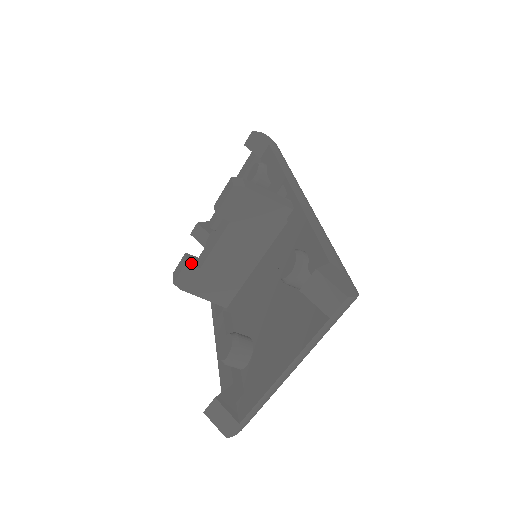
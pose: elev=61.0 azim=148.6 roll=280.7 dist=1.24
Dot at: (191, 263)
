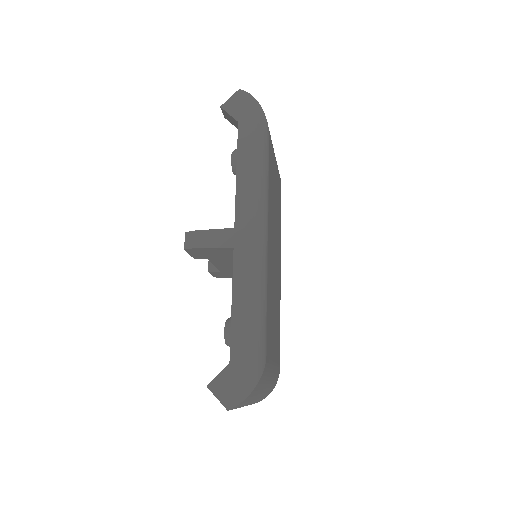
Dot at: (213, 269)
